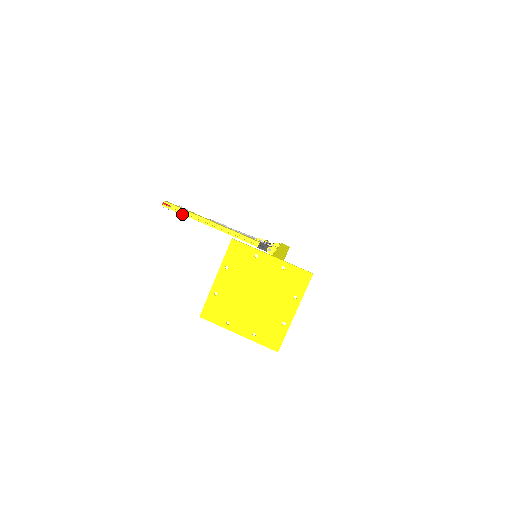
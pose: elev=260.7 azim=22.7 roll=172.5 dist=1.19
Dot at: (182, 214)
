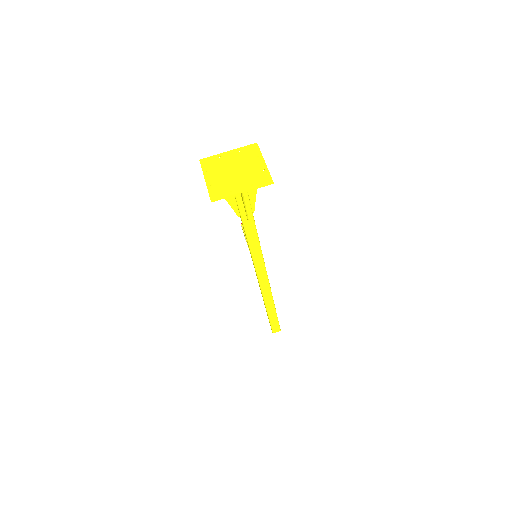
Dot at: (245, 236)
